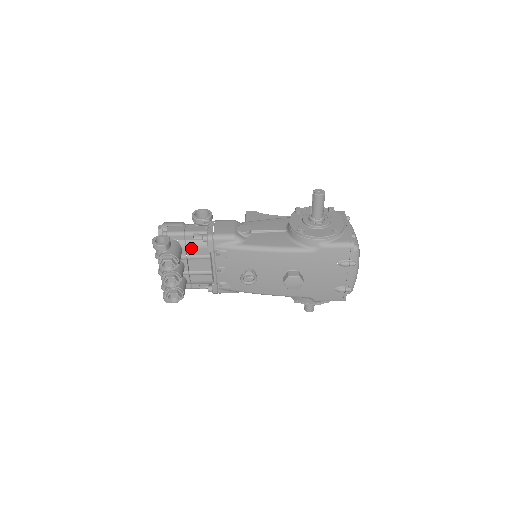
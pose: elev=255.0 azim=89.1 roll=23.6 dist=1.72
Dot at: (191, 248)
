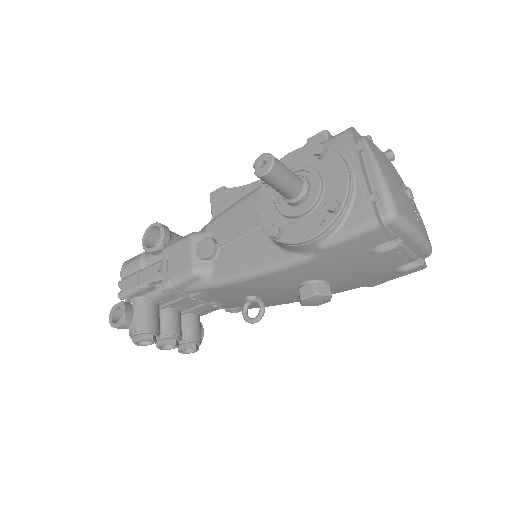
Dot at: (162, 297)
